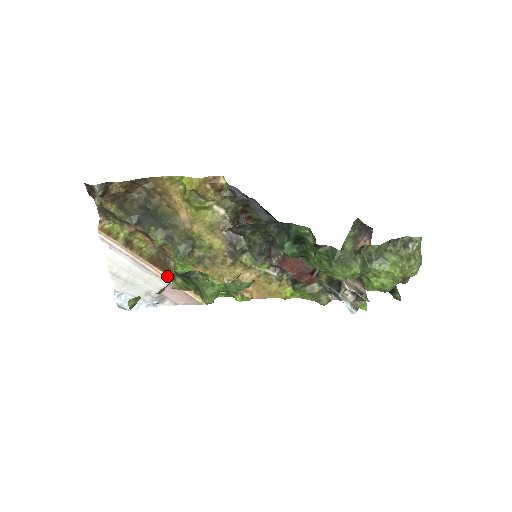
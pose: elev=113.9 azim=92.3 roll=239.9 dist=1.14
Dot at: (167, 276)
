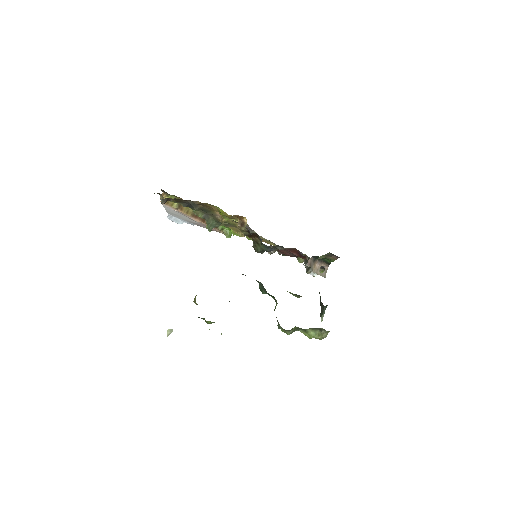
Dot at: (203, 223)
